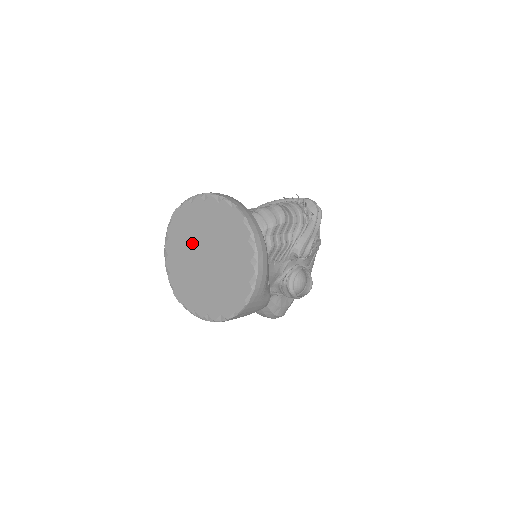
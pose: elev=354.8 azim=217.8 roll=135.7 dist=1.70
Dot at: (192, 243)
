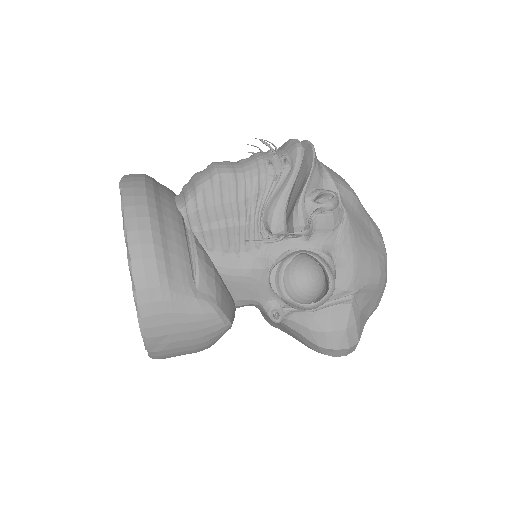
Dot at: occluded
